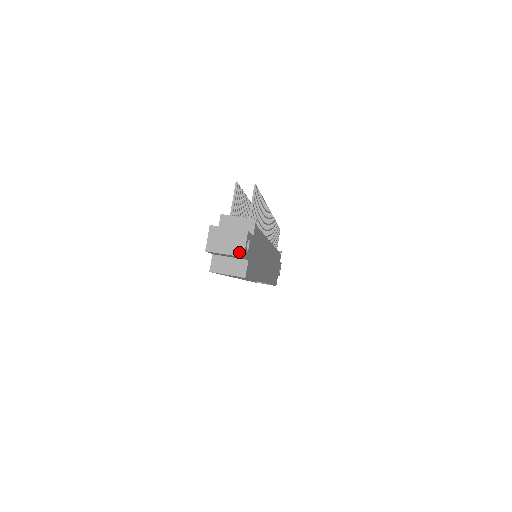
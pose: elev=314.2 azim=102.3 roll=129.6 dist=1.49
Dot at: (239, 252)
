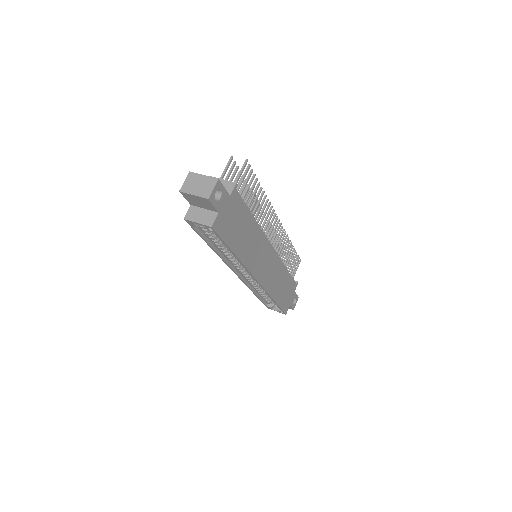
Dot at: (206, 194)
